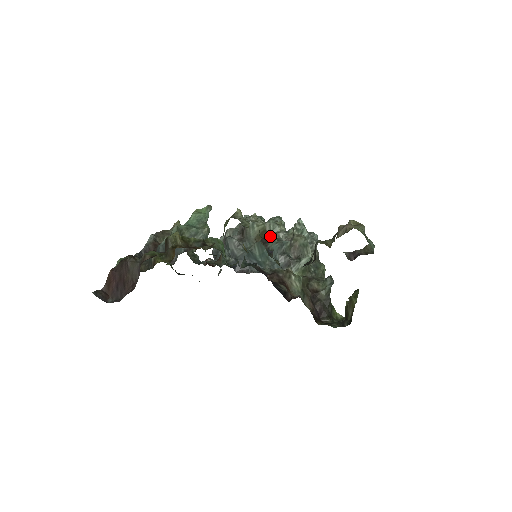
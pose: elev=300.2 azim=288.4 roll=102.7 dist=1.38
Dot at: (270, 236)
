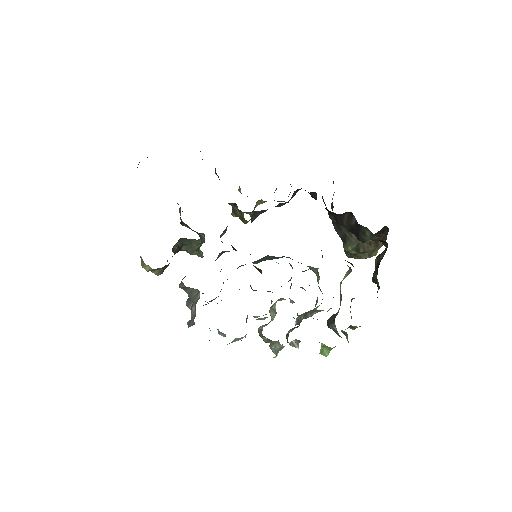
Dot at: occluded
